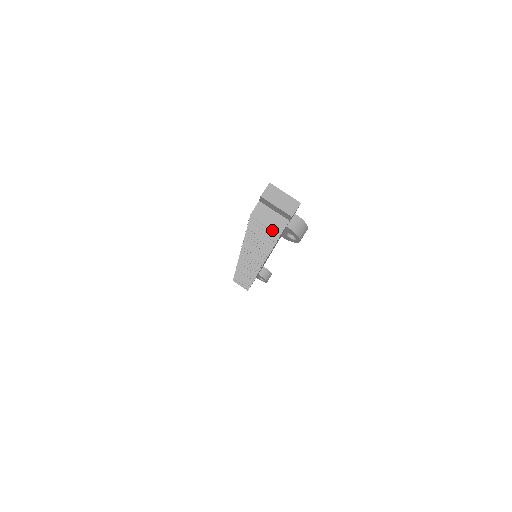
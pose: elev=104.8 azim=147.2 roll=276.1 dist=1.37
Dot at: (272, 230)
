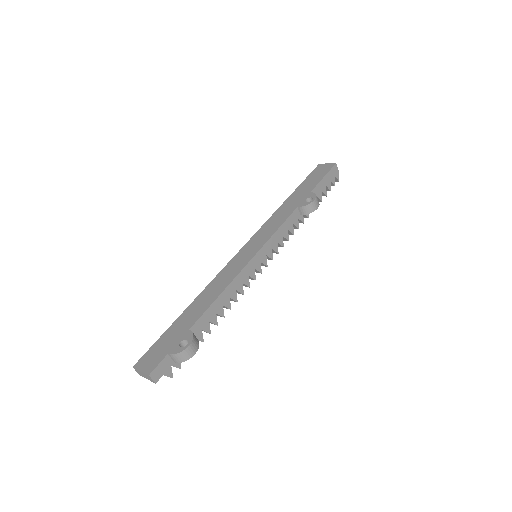
Dot at: occluded
